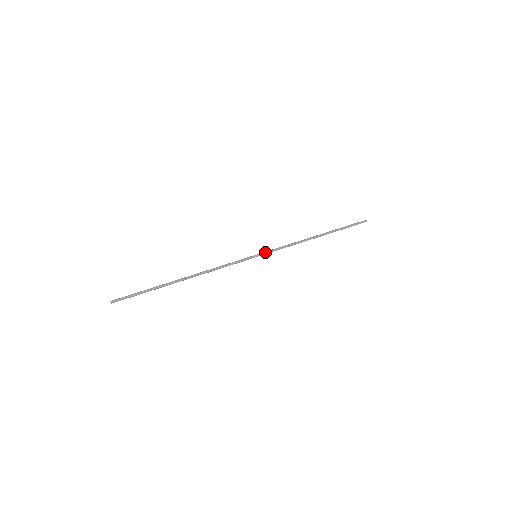
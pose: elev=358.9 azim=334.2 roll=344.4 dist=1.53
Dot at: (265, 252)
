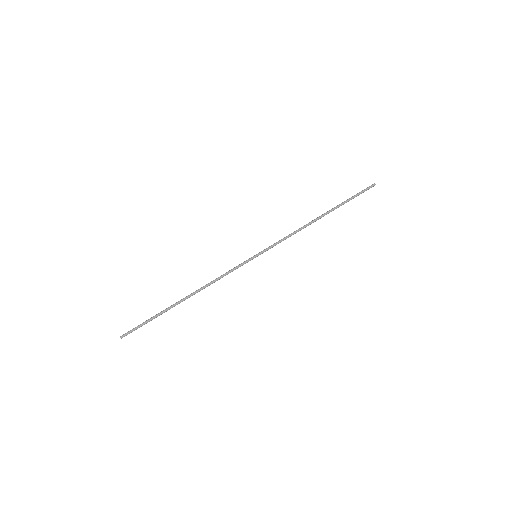
Dot at: (264, 249)
